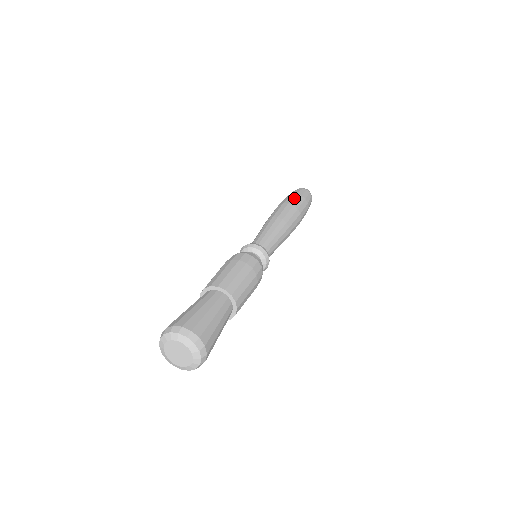
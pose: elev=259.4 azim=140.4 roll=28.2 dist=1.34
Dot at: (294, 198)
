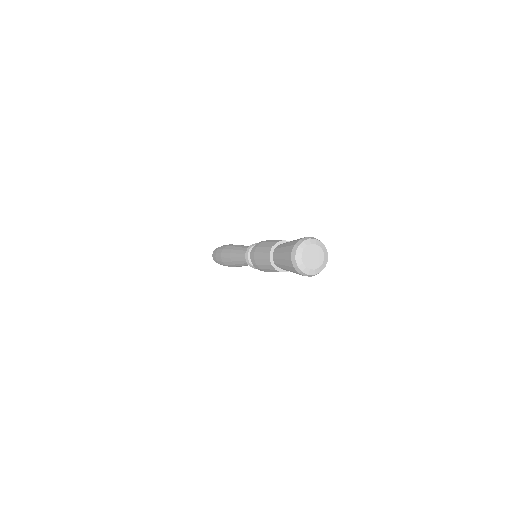
Dot at: occluded
